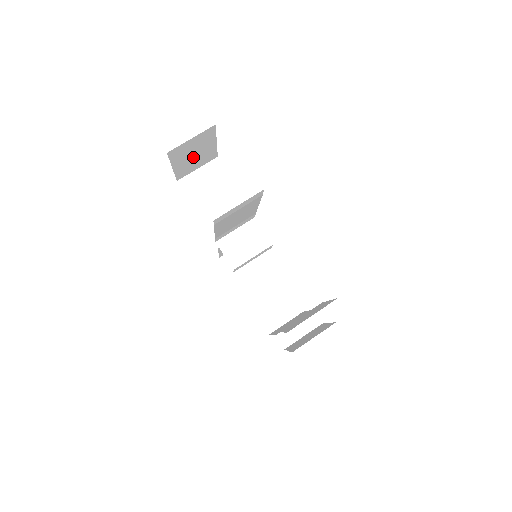
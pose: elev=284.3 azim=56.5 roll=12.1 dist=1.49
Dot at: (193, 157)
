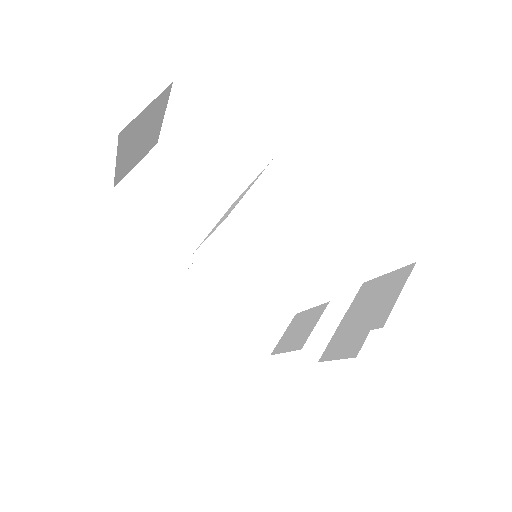
Dot at: (138, 144)
